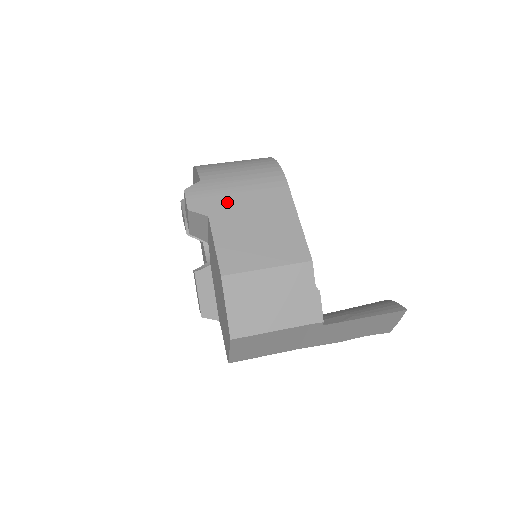
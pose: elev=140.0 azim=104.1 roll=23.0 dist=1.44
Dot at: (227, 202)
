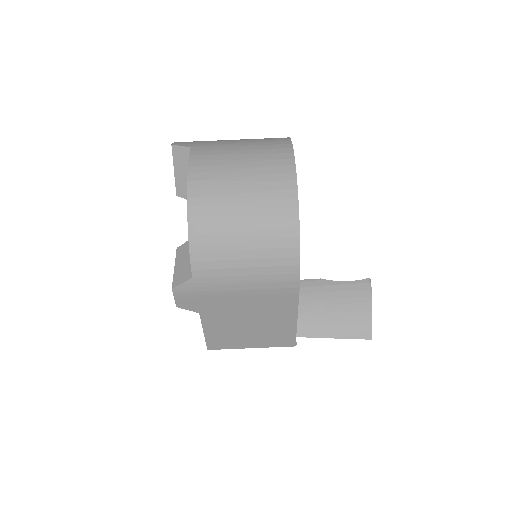
Dot at: (222, 304)
